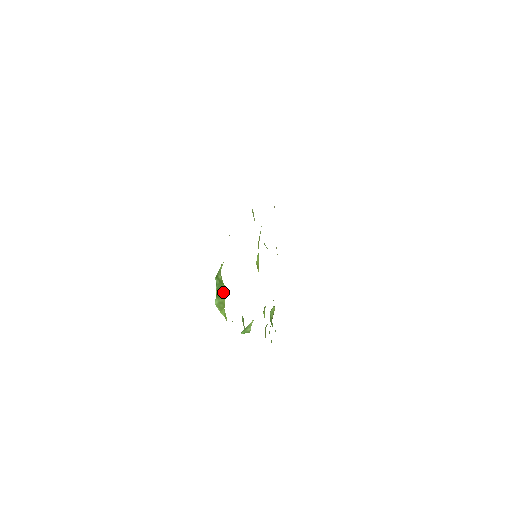
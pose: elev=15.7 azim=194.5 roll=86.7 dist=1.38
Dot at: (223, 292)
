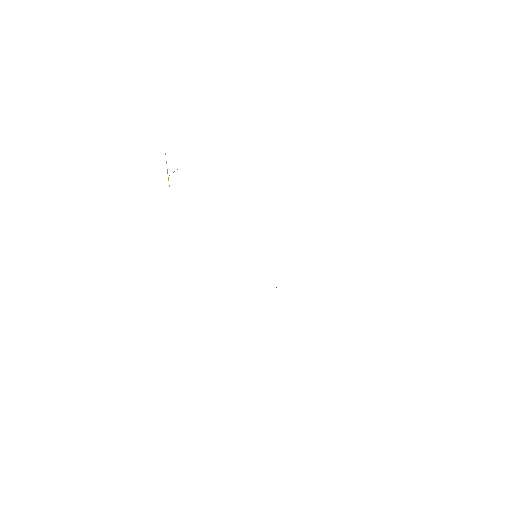
Dot at: occluded
